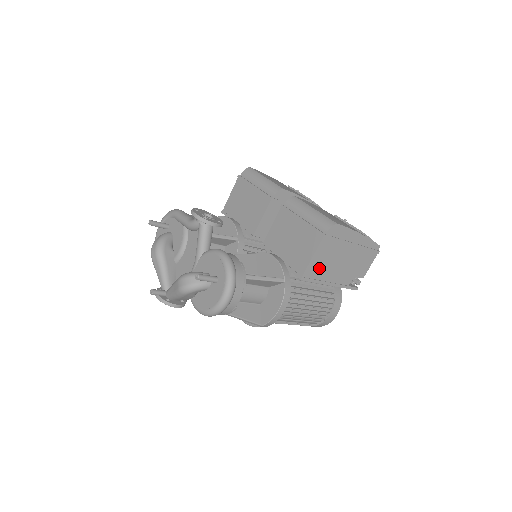
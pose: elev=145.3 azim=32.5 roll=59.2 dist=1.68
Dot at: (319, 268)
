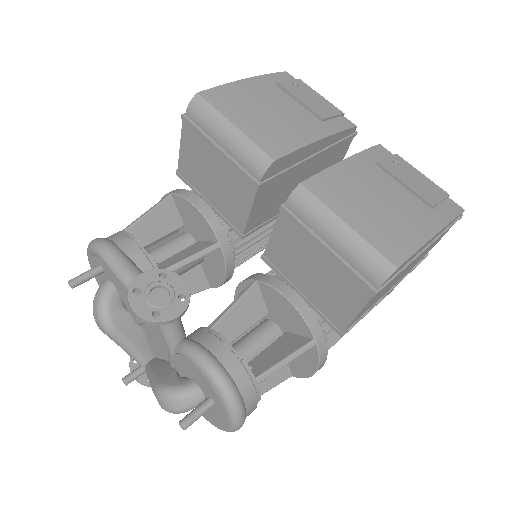
Dot at: (368, 307)
